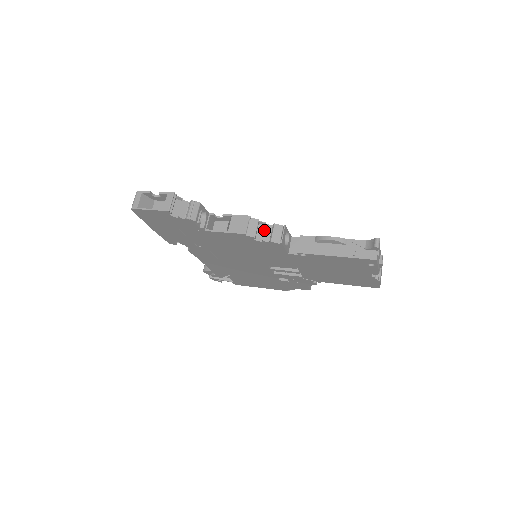
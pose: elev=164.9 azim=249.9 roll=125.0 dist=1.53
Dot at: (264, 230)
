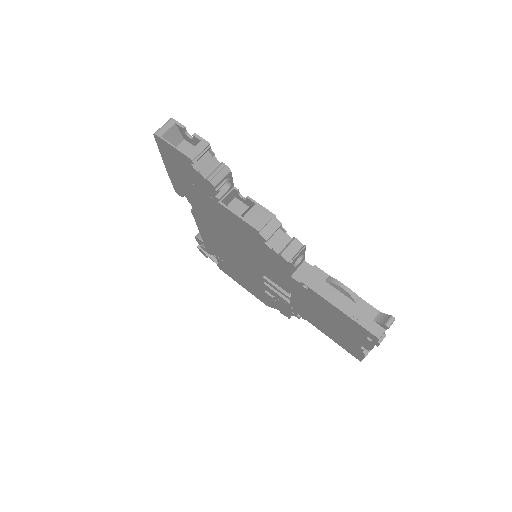
Dot at: (281, 238)
